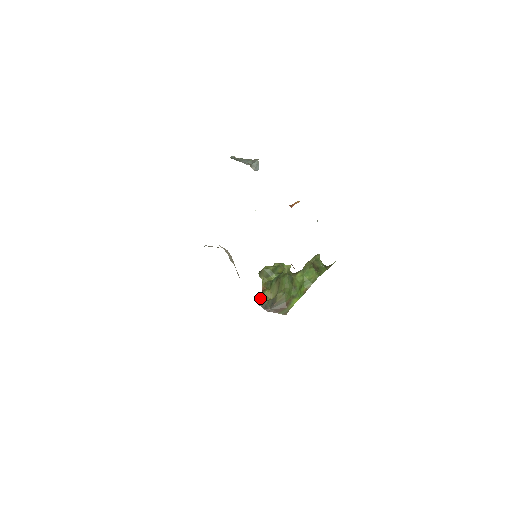
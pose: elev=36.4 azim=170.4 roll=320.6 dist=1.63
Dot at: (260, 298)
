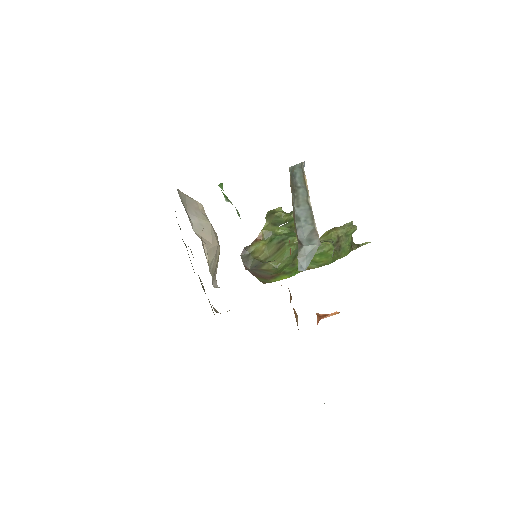
Dot at: (247, 249)
